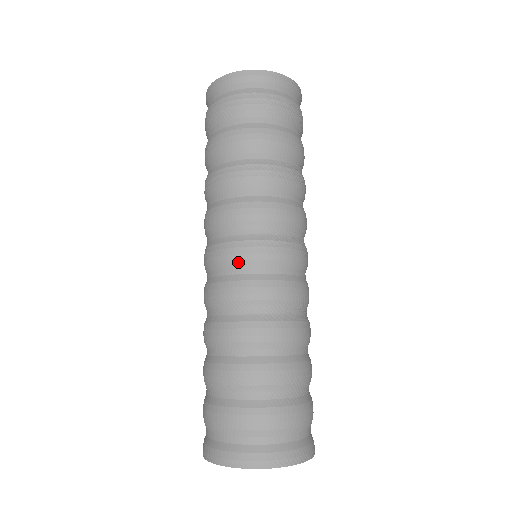
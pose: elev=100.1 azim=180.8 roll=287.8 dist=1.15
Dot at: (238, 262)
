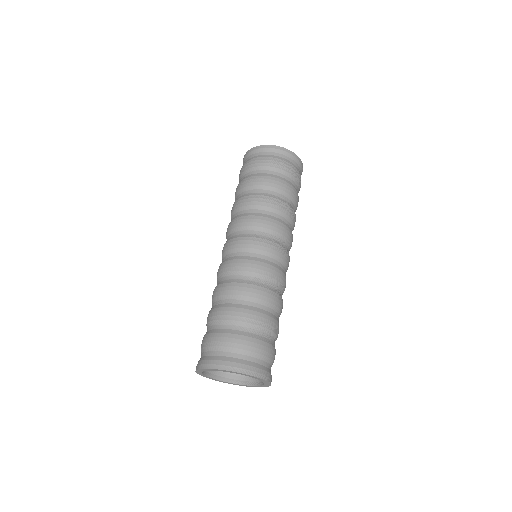
Dot at: (238, 249)
